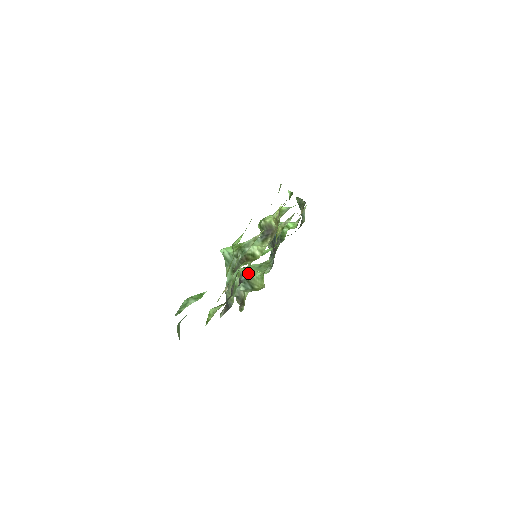
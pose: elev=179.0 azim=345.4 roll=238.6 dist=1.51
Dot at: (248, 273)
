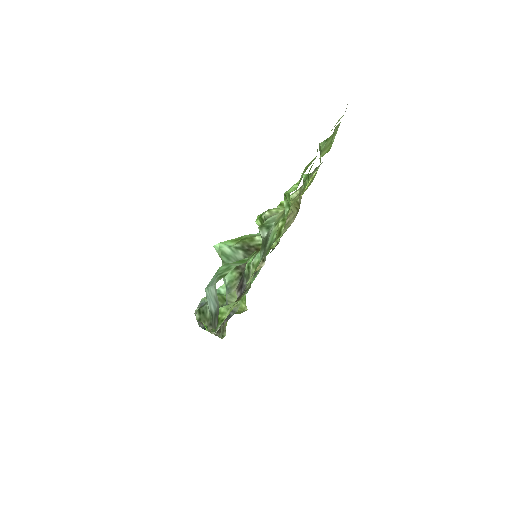
Dot at: occluded
